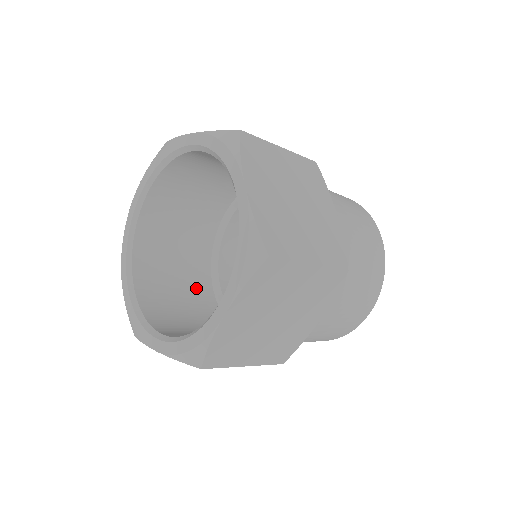
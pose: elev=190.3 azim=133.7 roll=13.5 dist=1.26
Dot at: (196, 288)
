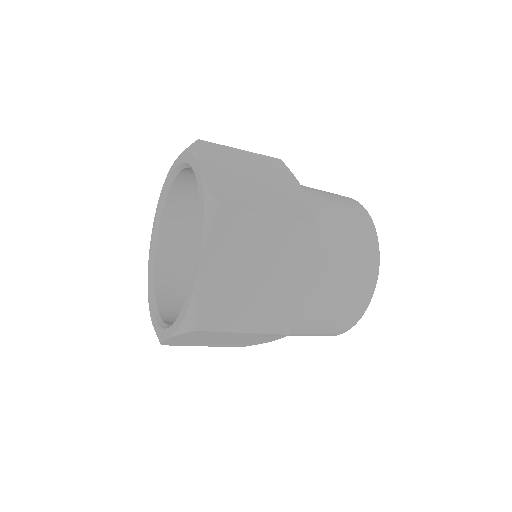
Dot at: occluded
